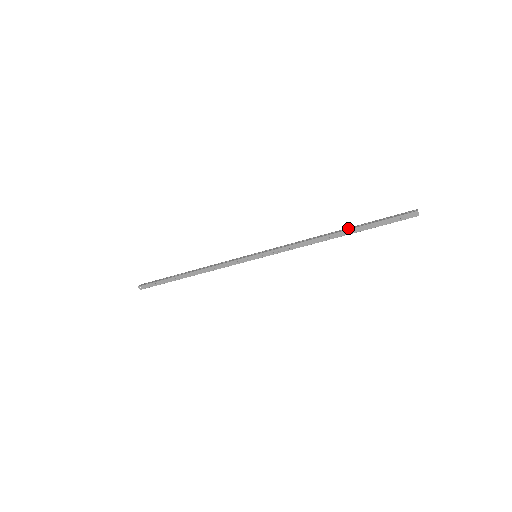
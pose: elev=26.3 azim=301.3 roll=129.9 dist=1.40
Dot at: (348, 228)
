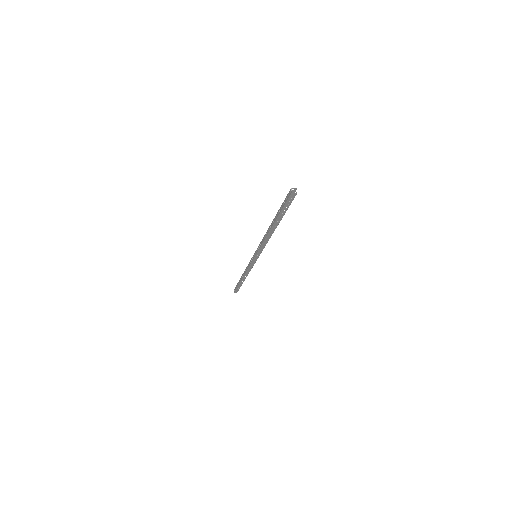
Dot at: (273, 220)
